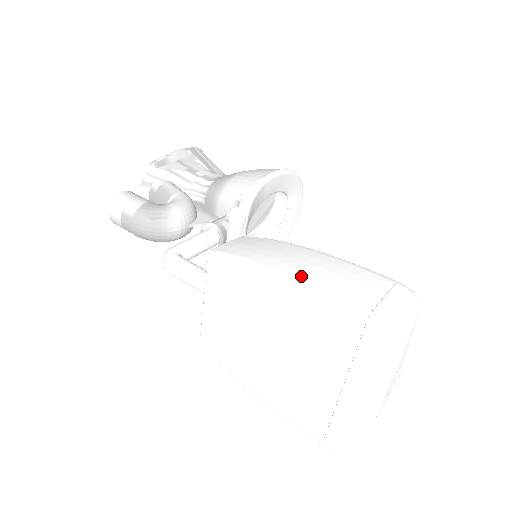
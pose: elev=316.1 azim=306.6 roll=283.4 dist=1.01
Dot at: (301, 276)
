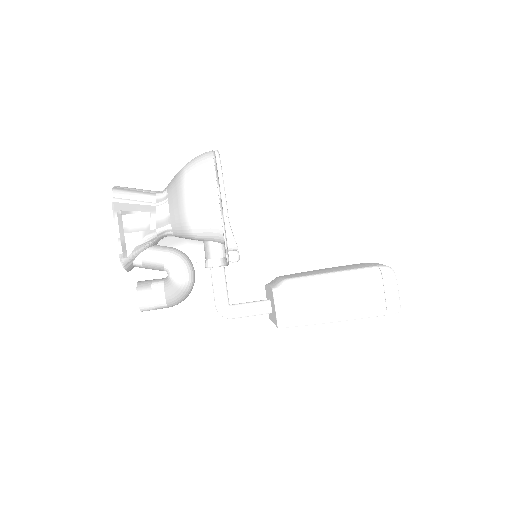
Dot at: (344, 317)
